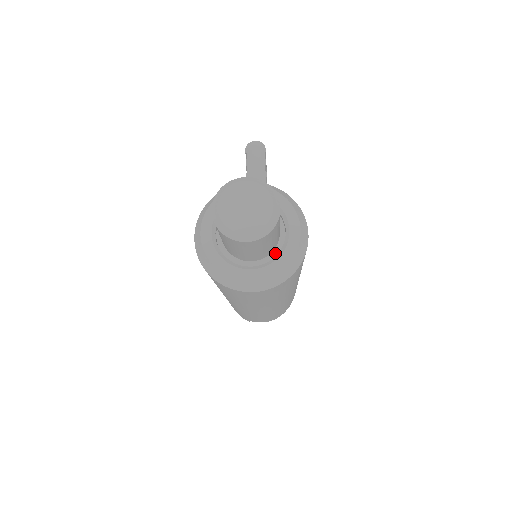
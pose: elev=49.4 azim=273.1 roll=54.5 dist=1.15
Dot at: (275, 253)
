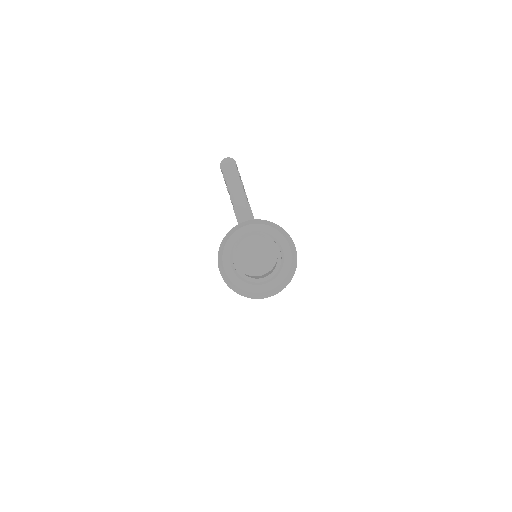
Dot at: (277, 268)
